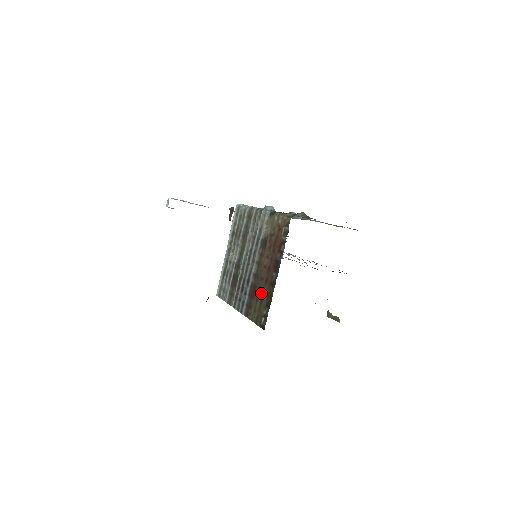
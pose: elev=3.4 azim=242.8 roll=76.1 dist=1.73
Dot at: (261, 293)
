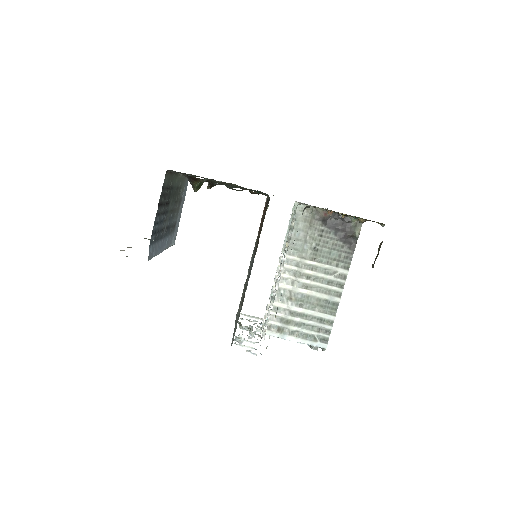
Dot at: (262, 223)
